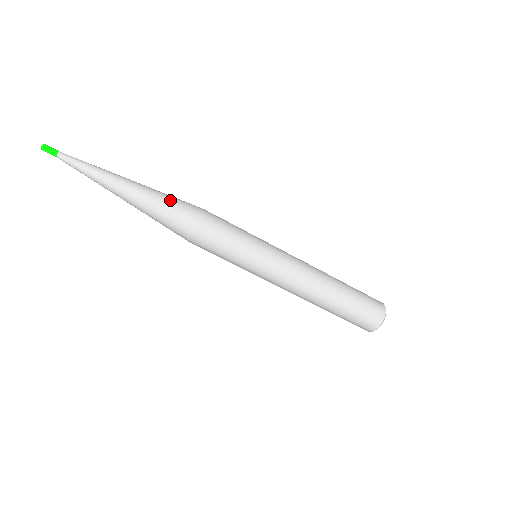
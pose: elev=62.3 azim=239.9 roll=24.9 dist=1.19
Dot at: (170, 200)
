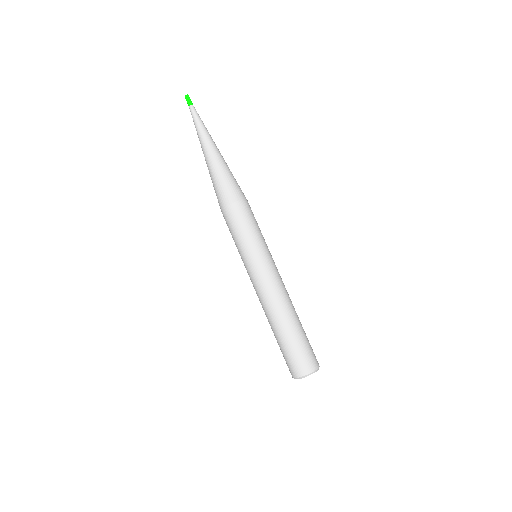
Dot at: (231, 176)
